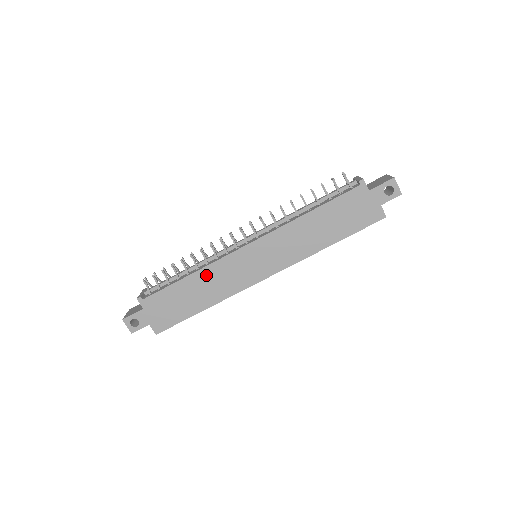
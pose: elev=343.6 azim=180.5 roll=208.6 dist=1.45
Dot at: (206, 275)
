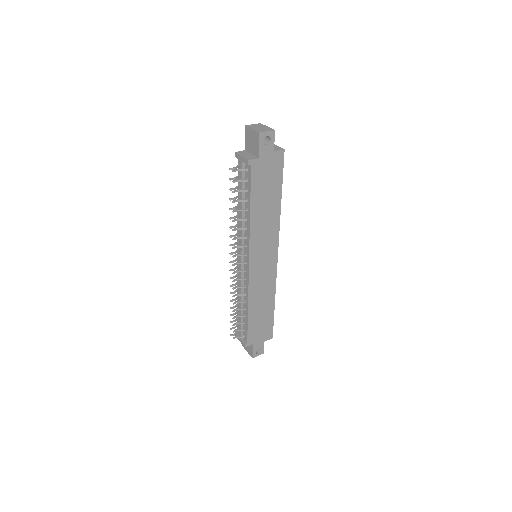
Dot at: (254, 299)
